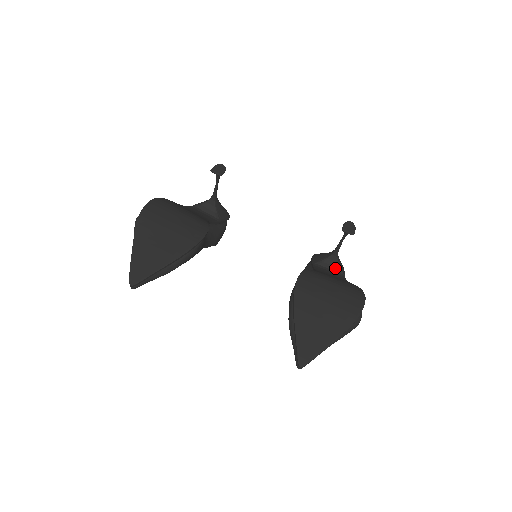
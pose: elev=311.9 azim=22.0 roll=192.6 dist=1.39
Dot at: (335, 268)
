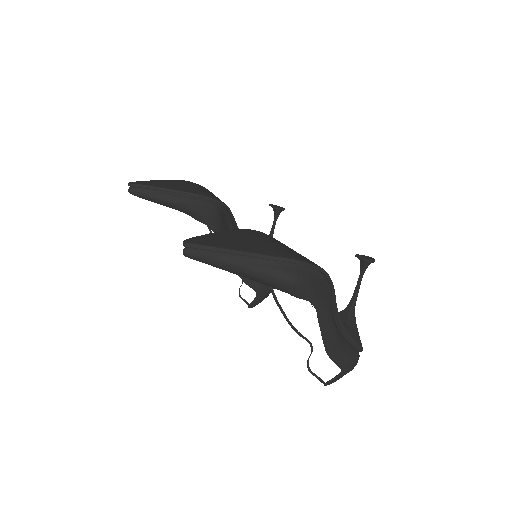
Dot at: occluded
